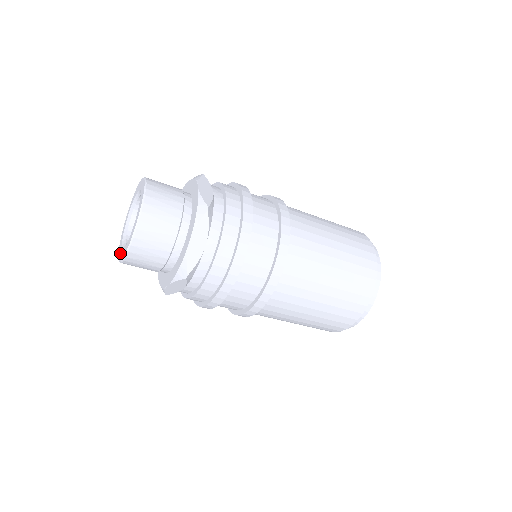
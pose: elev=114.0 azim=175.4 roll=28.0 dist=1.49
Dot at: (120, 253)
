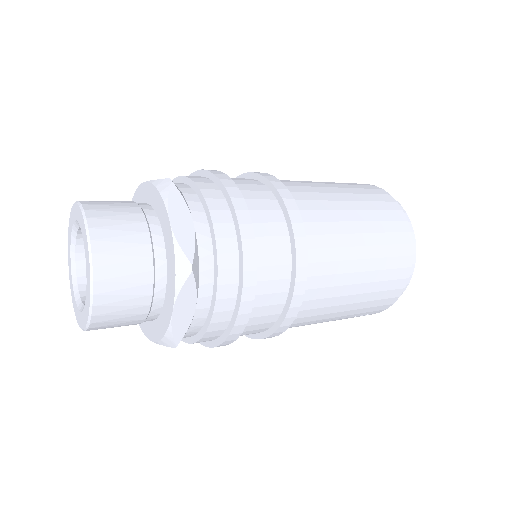
Dot at: (83, 317)
